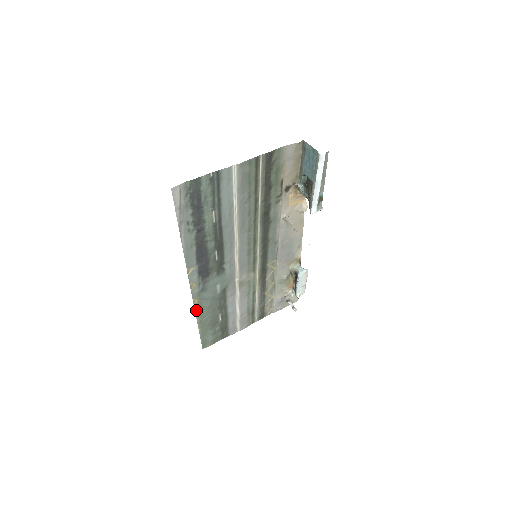
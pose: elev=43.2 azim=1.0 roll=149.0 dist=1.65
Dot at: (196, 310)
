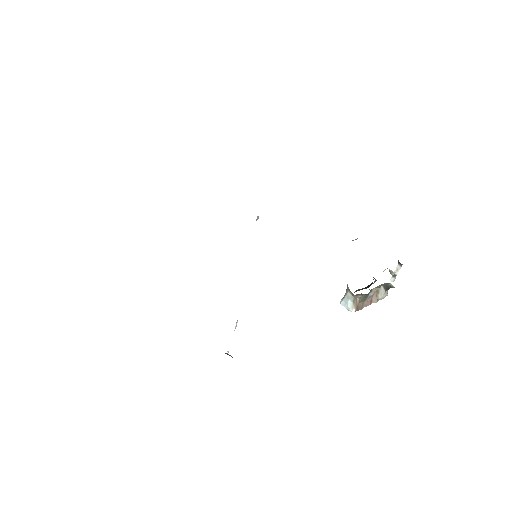
Dot at: occluded
